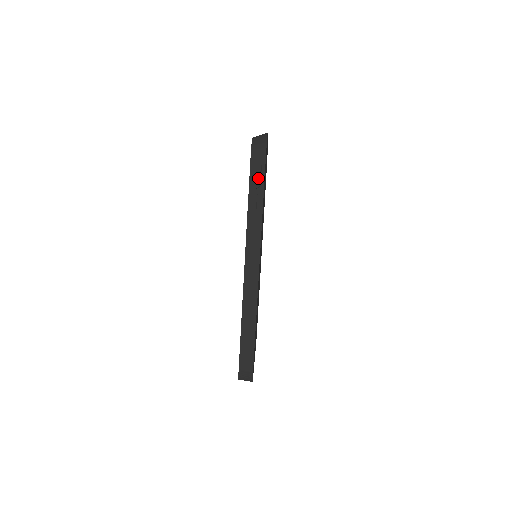
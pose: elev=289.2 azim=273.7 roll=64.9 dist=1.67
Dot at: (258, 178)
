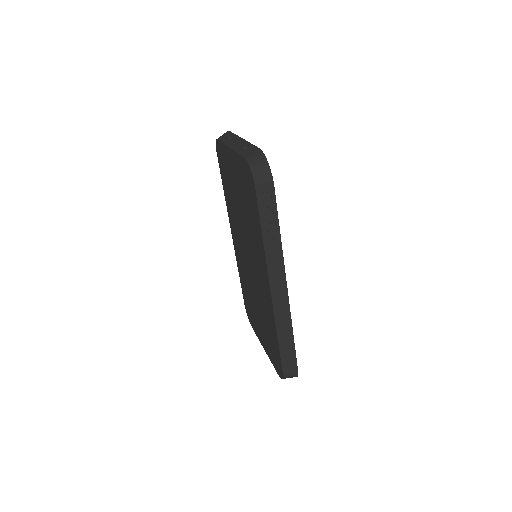
Dot at: (270, 208)
